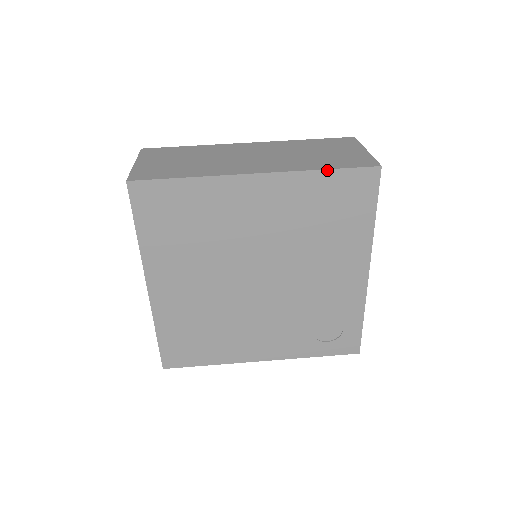
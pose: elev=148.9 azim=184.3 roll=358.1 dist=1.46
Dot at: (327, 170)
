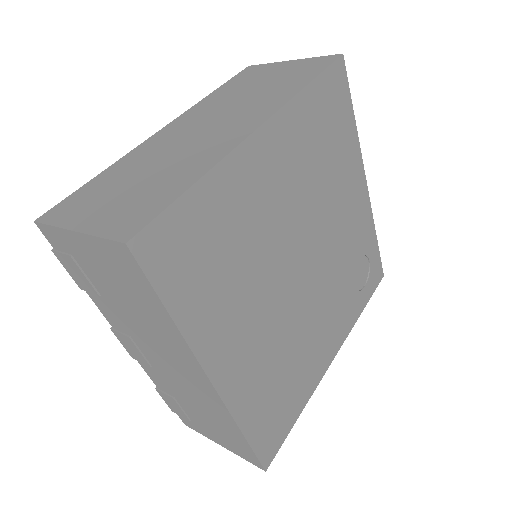
Dot at: (311, 83)
